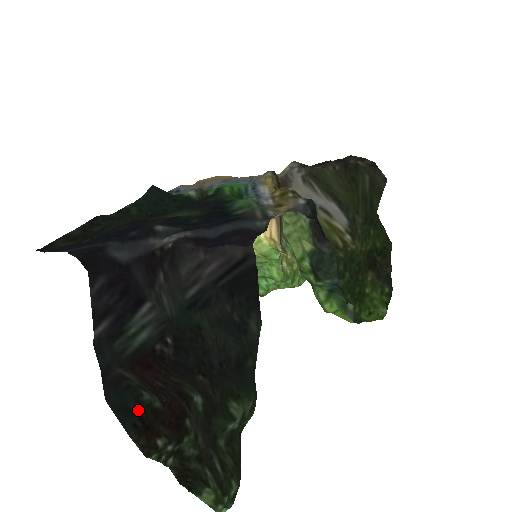
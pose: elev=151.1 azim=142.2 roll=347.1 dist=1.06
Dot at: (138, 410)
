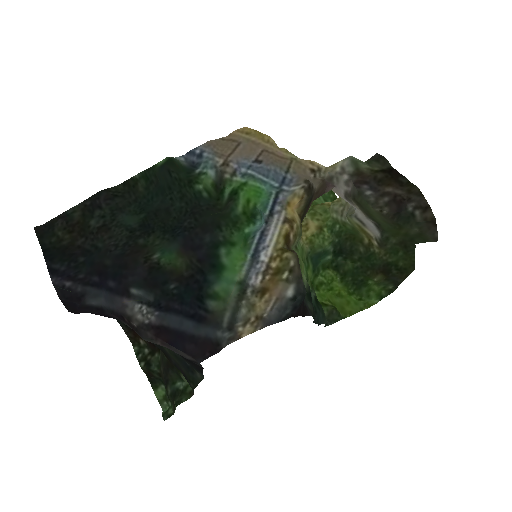
Dot at: occluded
